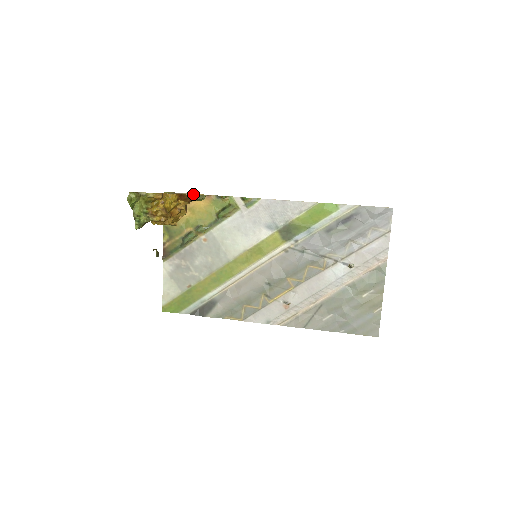
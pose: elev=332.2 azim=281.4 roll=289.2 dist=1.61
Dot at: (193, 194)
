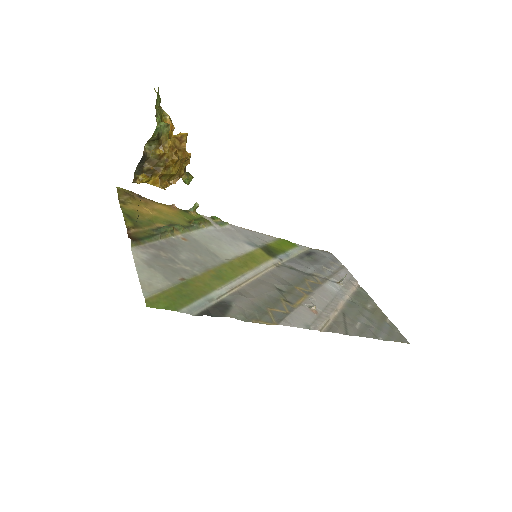
Dot at: (154, 201)
